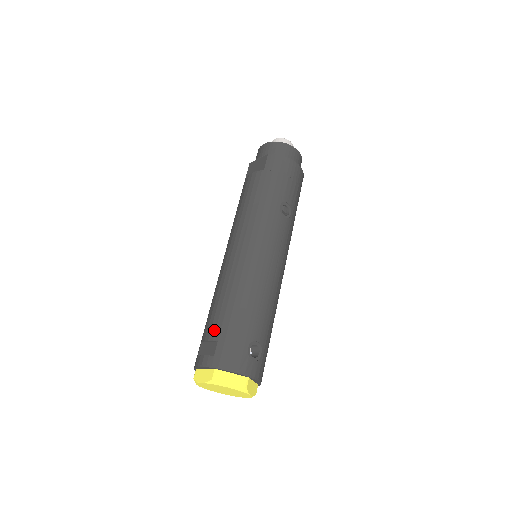
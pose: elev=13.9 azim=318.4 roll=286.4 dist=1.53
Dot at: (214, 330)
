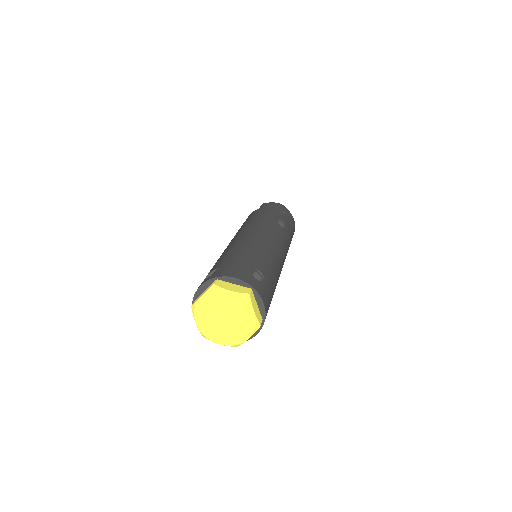
Dot at: (216, 266)
